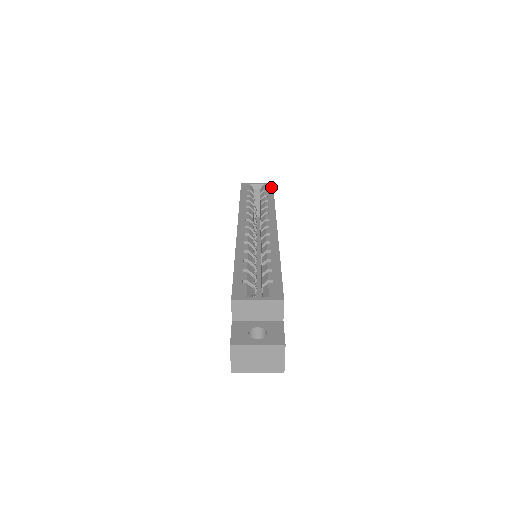
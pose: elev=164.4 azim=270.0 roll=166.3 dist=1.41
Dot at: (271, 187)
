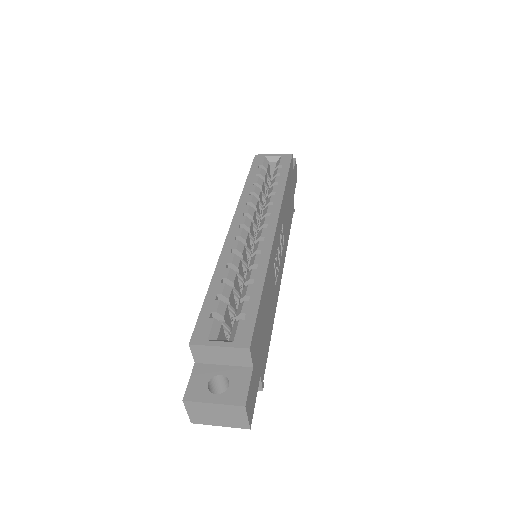
Dot at: (288, 160)
